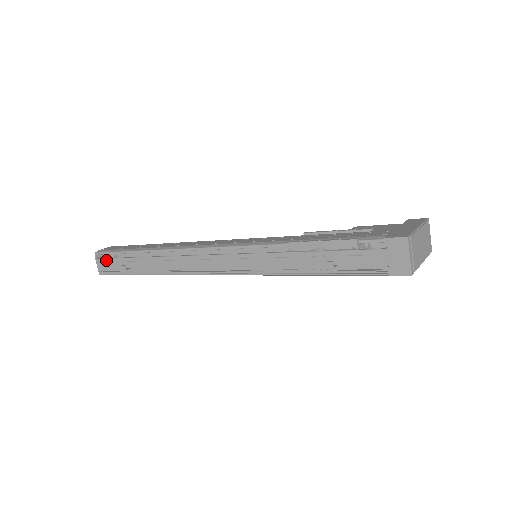
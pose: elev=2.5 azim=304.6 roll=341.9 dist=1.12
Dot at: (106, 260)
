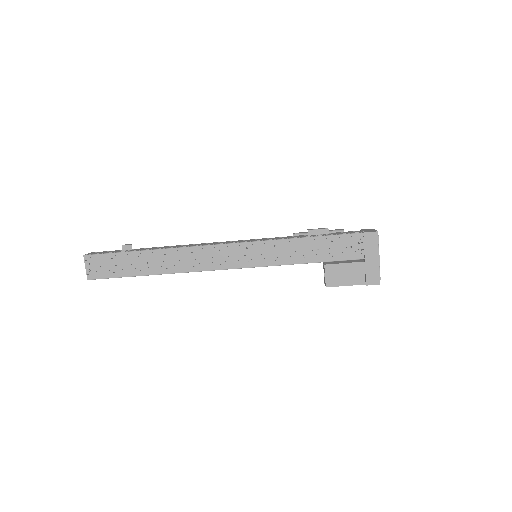
Dot at: (105, 251)
